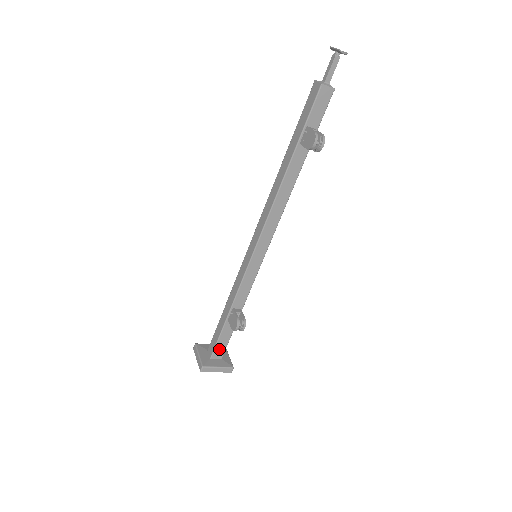
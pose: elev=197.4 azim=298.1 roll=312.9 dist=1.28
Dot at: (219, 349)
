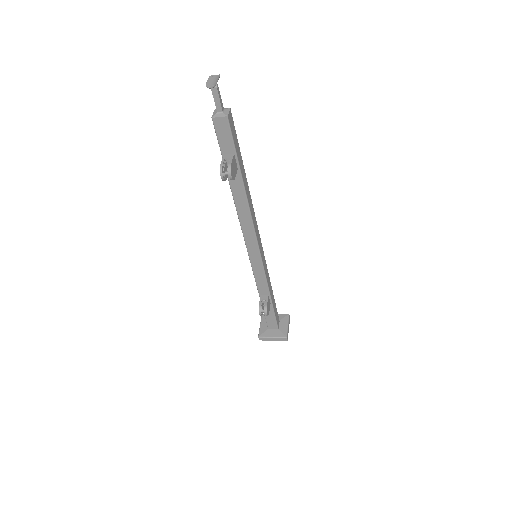
Dot at: (271, 323)
